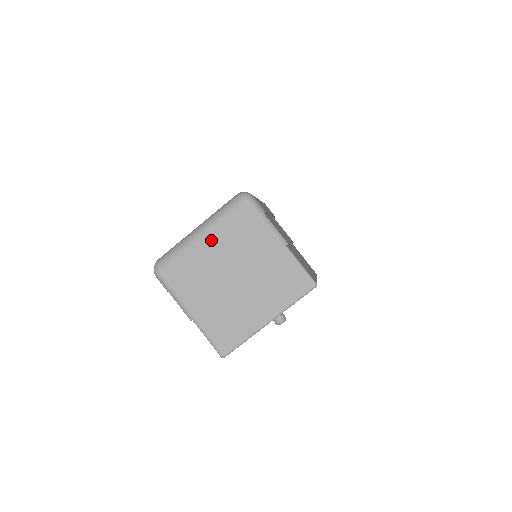
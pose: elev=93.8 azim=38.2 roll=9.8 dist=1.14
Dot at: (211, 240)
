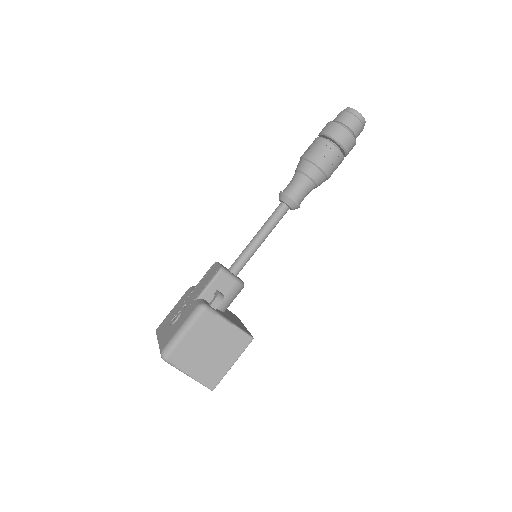
Dot at: occluded
